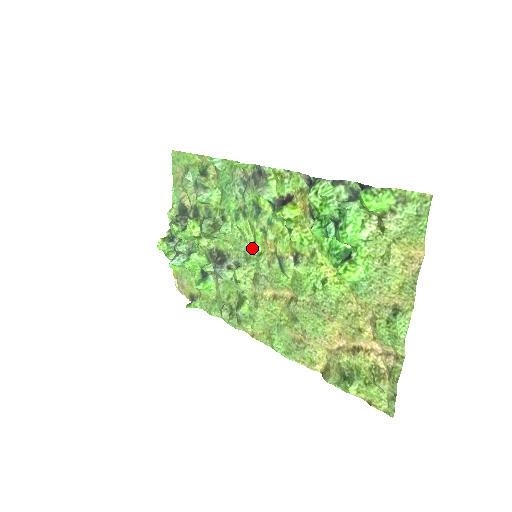
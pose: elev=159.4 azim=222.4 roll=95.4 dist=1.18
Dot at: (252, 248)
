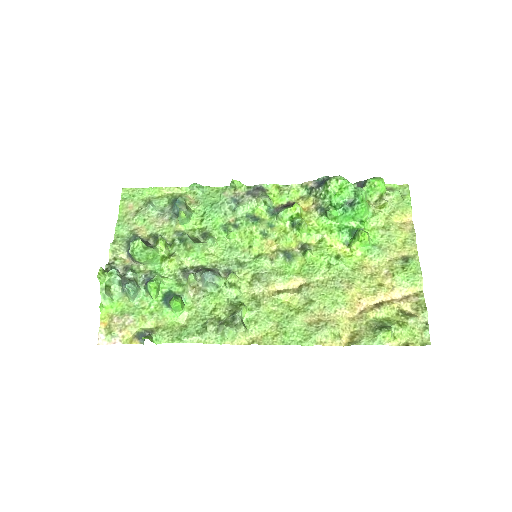
Dot at: (248, 252)
